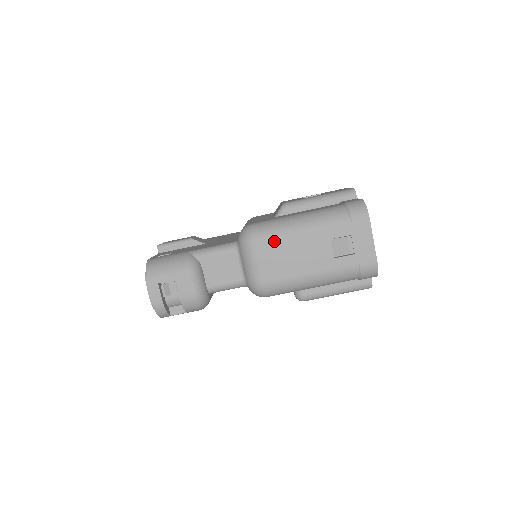
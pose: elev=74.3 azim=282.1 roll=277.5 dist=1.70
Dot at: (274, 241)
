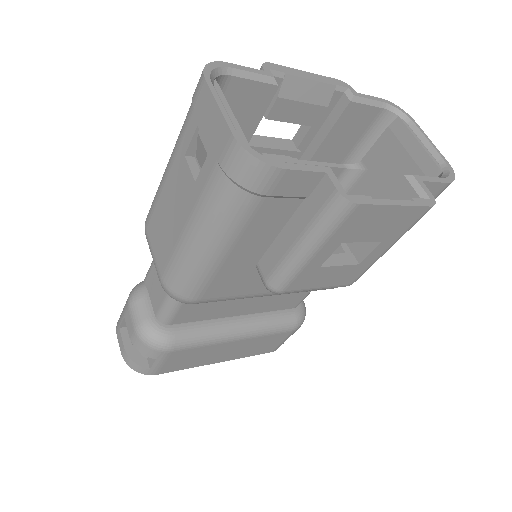
Dot at: (154, 210)
